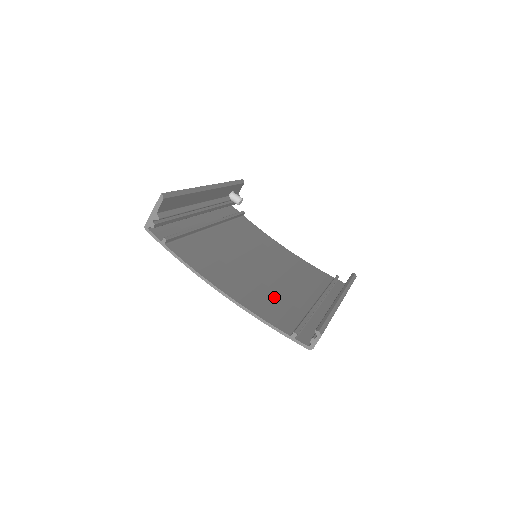
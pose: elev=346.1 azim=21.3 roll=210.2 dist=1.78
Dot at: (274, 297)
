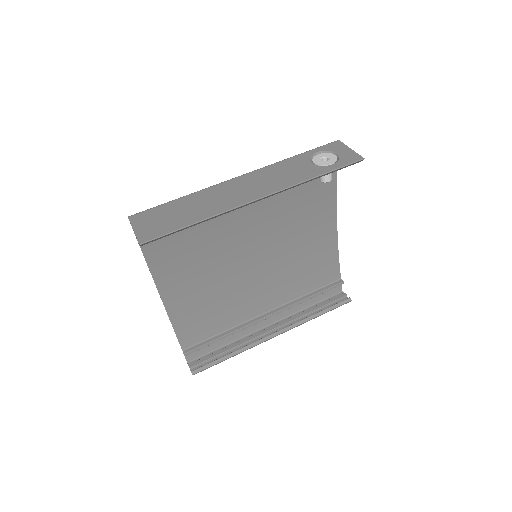
Dot at: (219, 305)
